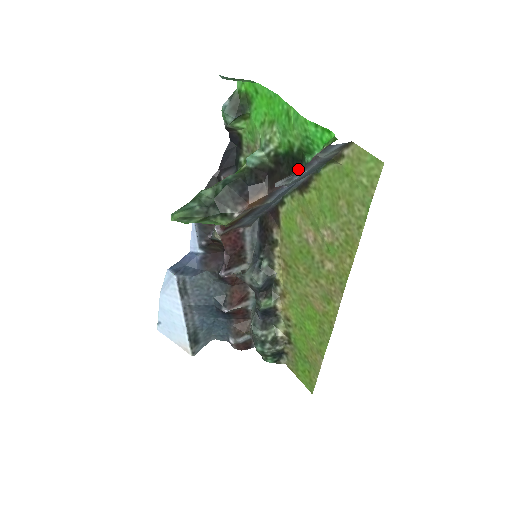
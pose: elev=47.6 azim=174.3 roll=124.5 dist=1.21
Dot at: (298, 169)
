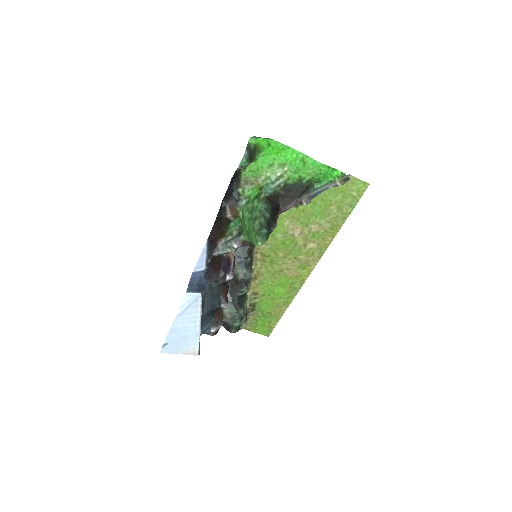
Dot at: (305, 192)
